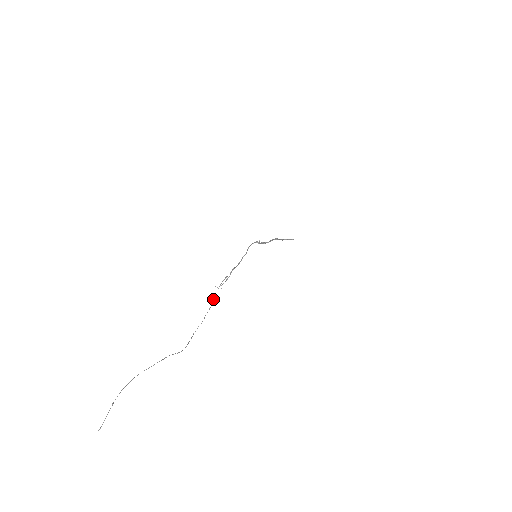
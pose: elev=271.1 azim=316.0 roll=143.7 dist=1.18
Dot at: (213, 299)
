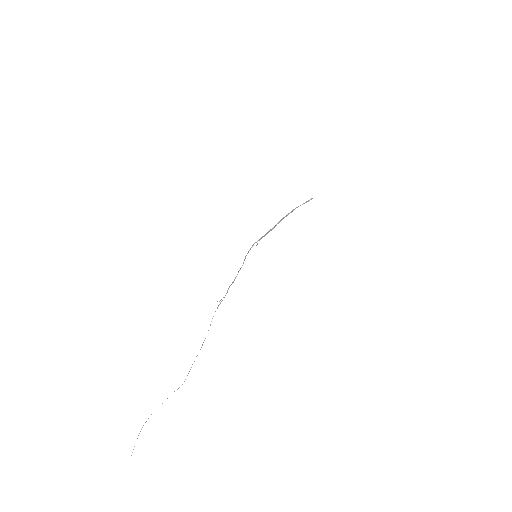
Dot at: occluded
